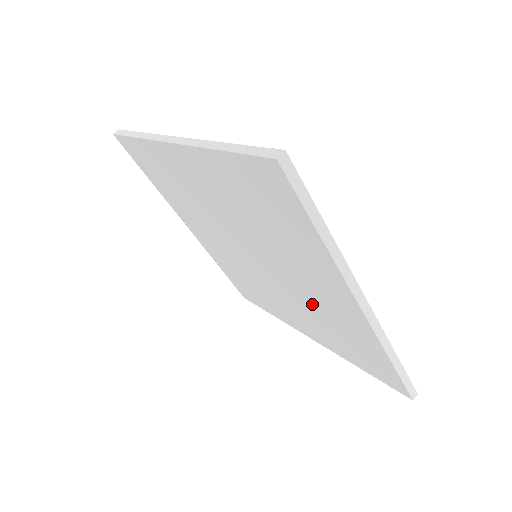
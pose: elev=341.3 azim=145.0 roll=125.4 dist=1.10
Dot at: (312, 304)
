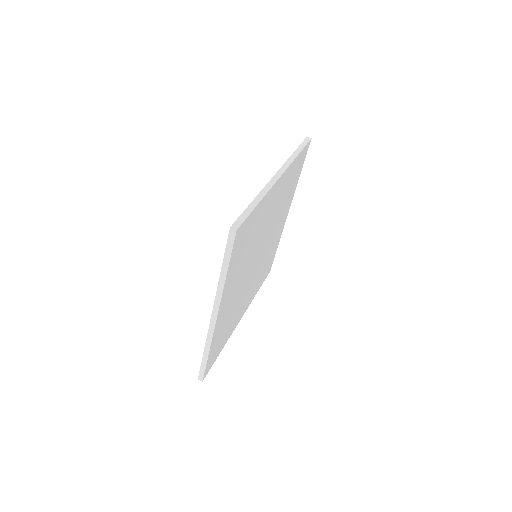
Dot at: occluded
